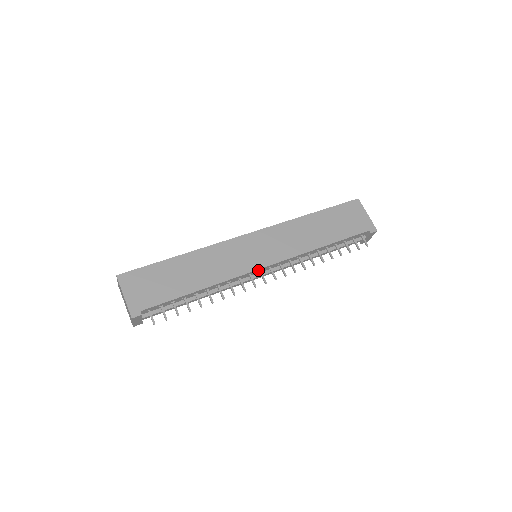
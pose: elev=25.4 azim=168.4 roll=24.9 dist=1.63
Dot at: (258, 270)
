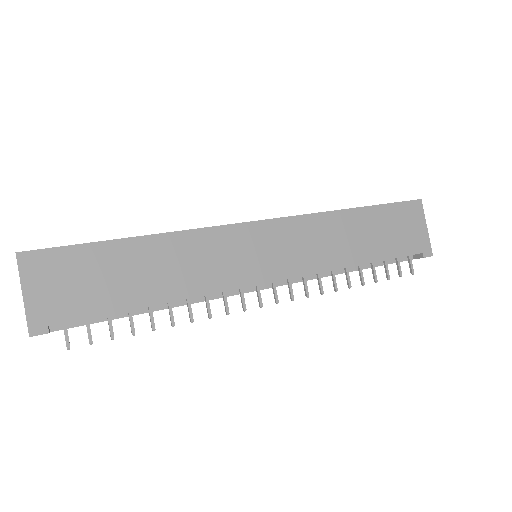
Dot at: (255, 285)
